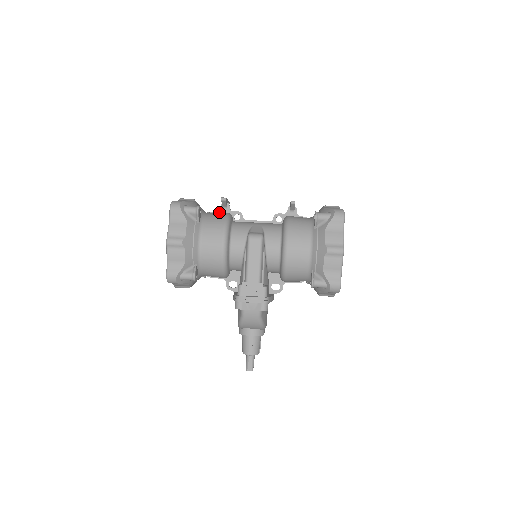
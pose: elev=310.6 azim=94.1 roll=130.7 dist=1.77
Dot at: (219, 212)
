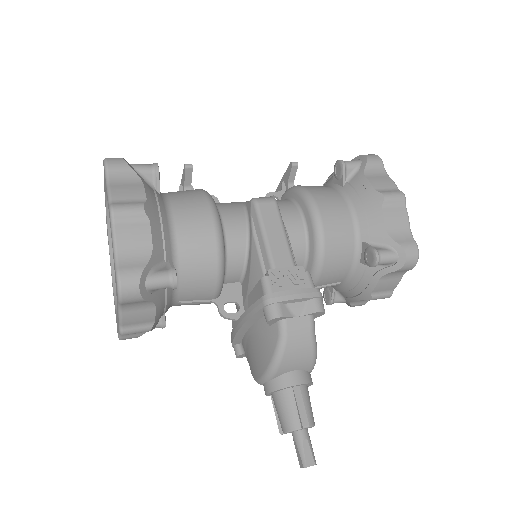
Dot at: occluded
